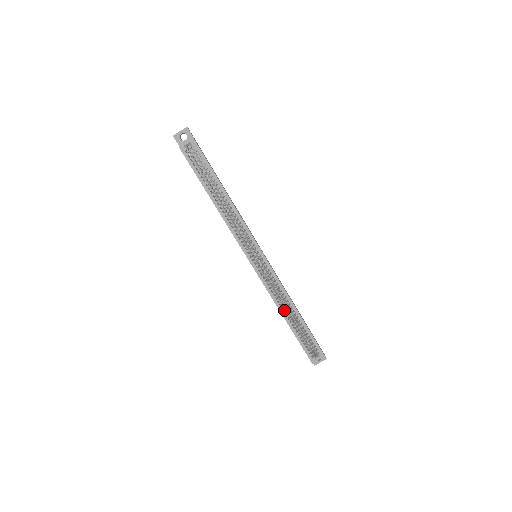
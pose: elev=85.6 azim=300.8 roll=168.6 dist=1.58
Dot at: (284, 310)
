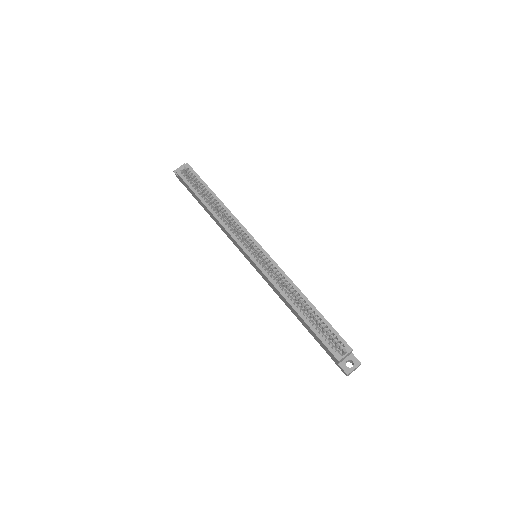
Dot at: (292, 301)
